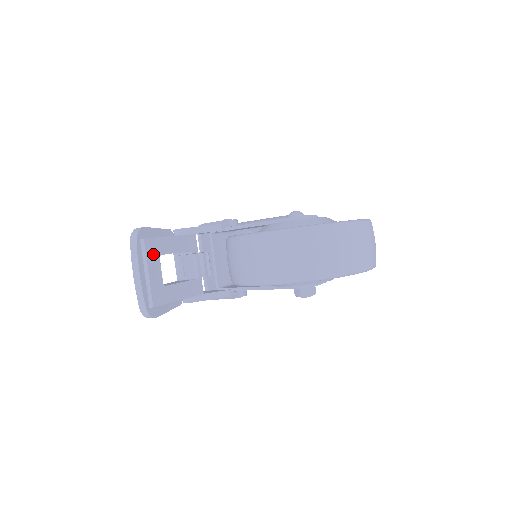
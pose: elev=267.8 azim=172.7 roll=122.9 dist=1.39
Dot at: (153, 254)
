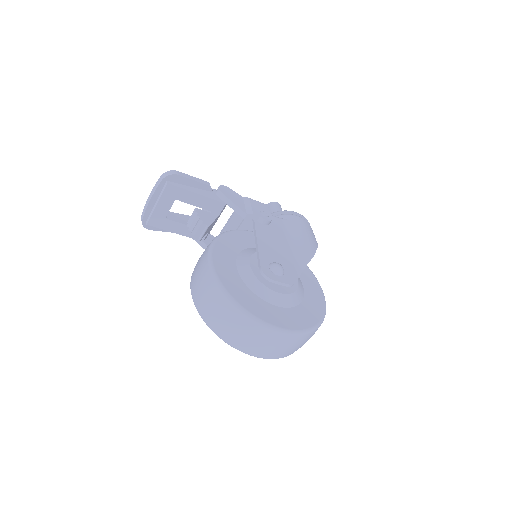
Dot at: (170, 196)
